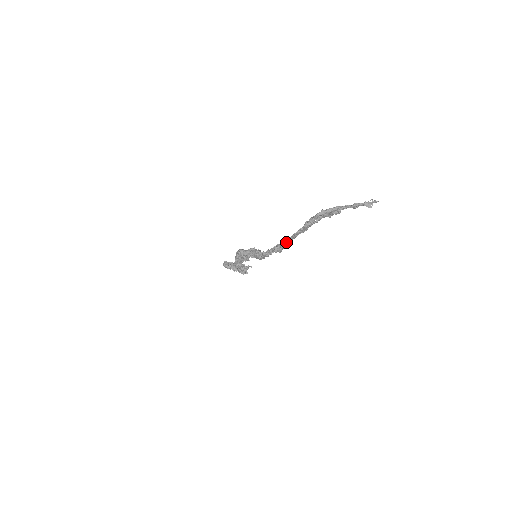
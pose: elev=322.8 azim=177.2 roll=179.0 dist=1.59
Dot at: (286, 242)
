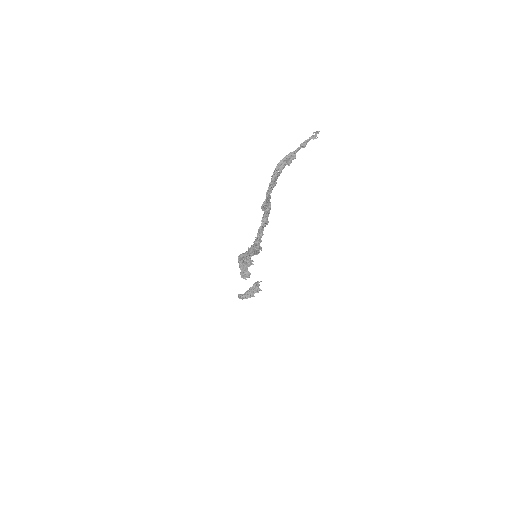
Dot at: (265, 204)
